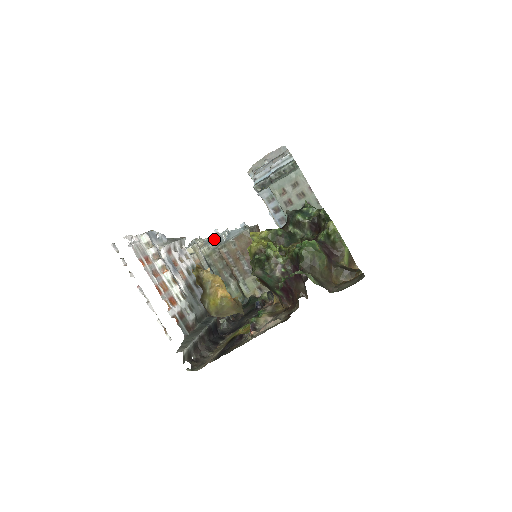
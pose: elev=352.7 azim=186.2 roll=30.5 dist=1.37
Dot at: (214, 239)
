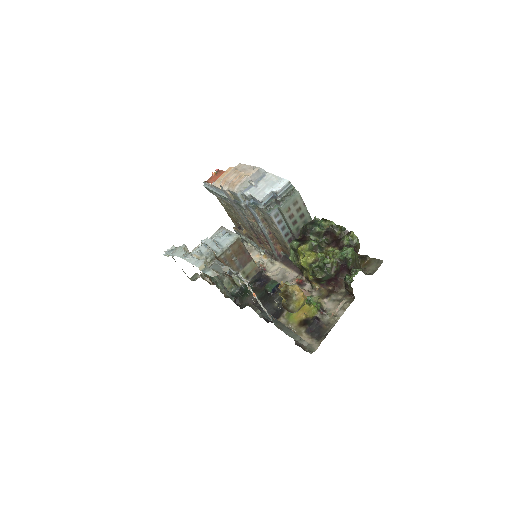
Dot at: (209, 250)
